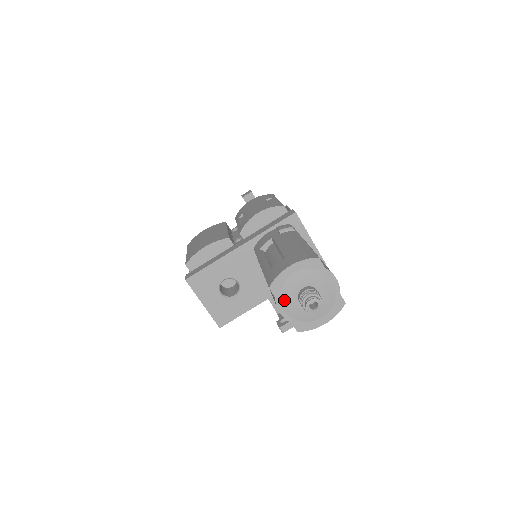
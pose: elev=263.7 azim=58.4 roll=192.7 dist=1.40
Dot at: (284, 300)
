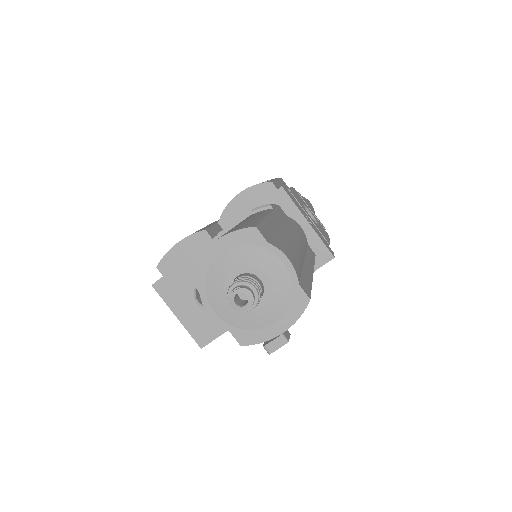
Dot at: (212, 296)
